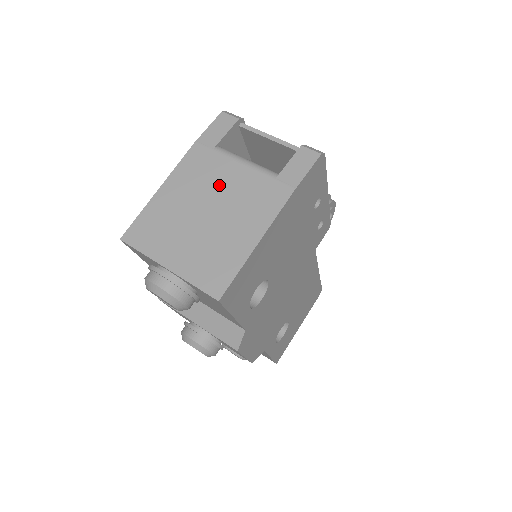
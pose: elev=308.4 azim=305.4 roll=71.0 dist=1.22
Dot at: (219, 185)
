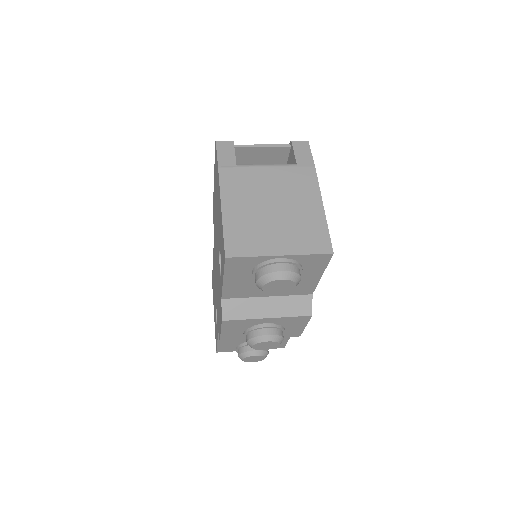
Dot at: (264, 187)
